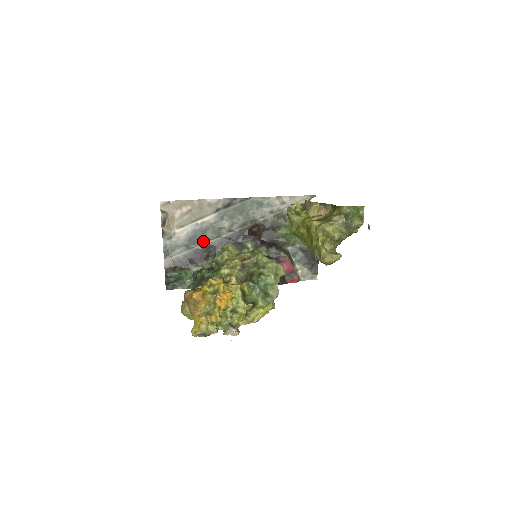
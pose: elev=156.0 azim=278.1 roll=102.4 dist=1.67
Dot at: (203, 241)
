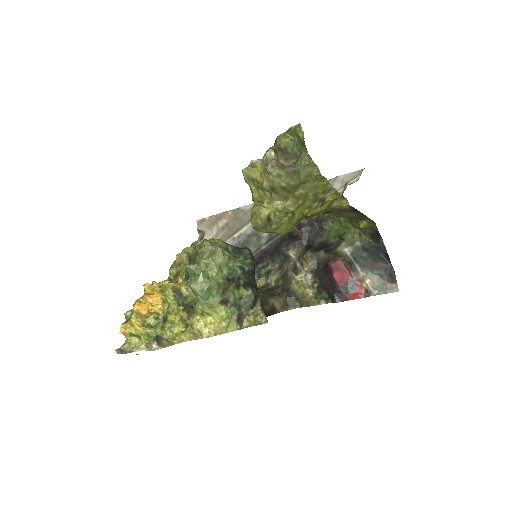
Dot at: occluded
